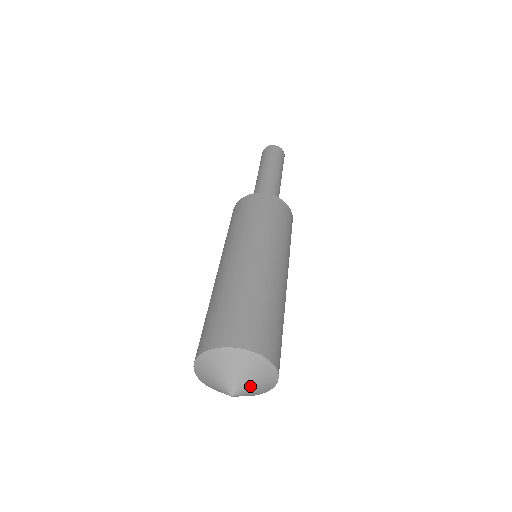
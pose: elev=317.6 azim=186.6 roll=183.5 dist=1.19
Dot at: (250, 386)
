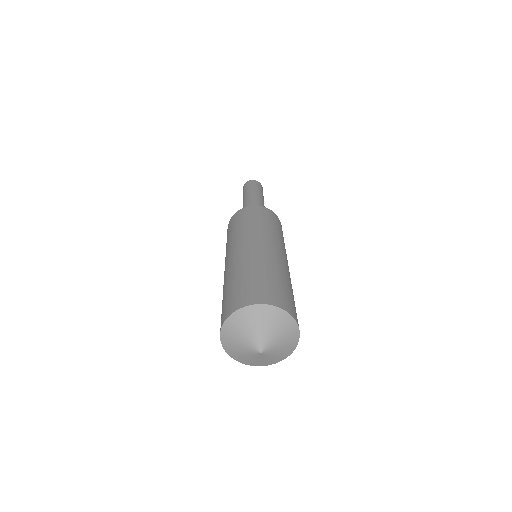
Dot at: (271, 336)
